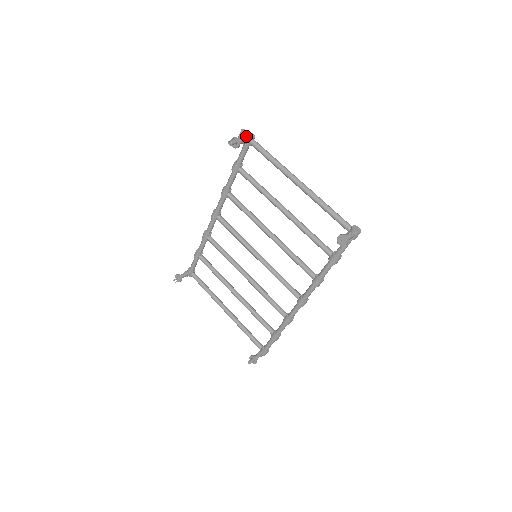
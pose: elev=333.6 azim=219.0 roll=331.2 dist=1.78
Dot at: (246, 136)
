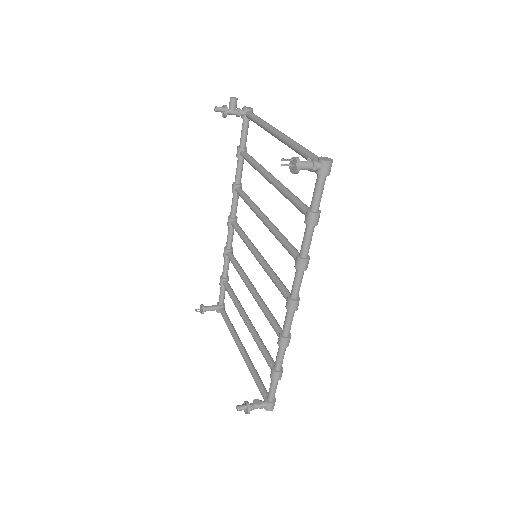
Dot at: (242, 109)
